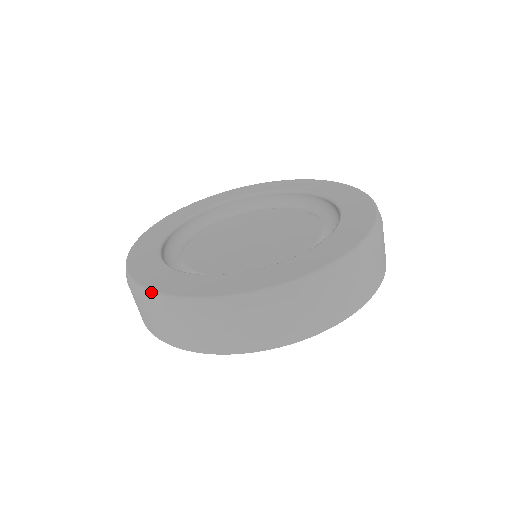
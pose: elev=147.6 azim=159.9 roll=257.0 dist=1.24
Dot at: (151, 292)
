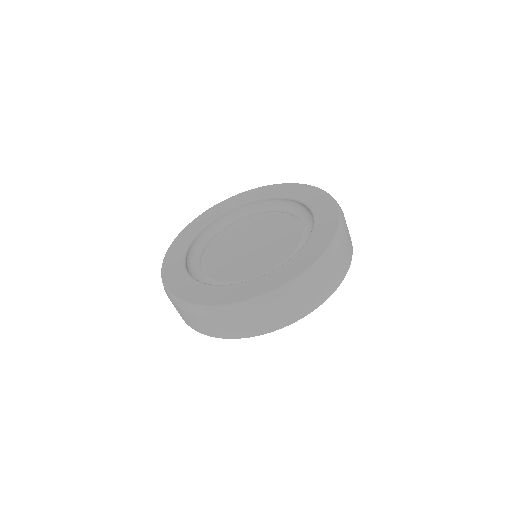
Dot at: occluded
